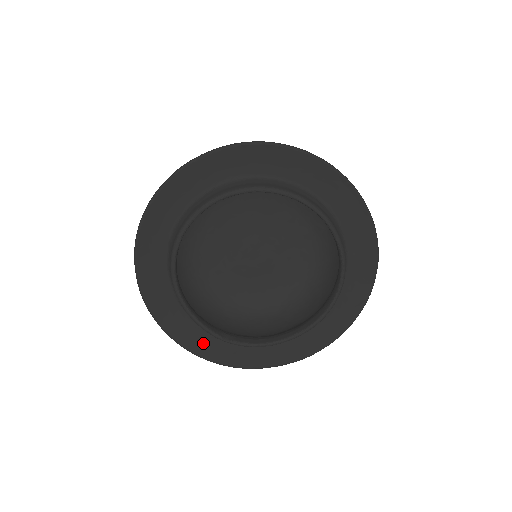
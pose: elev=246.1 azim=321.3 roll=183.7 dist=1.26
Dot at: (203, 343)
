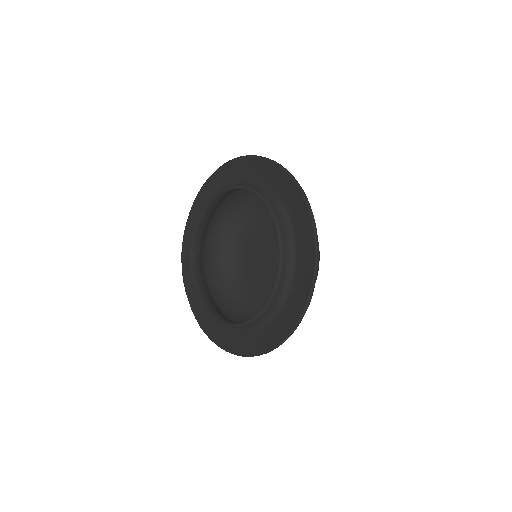
Dot at: occluded
